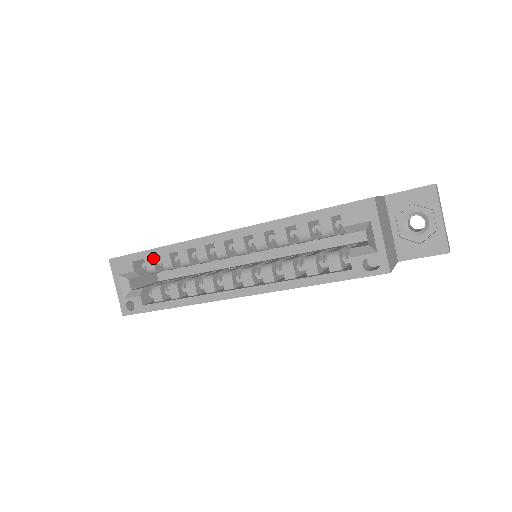
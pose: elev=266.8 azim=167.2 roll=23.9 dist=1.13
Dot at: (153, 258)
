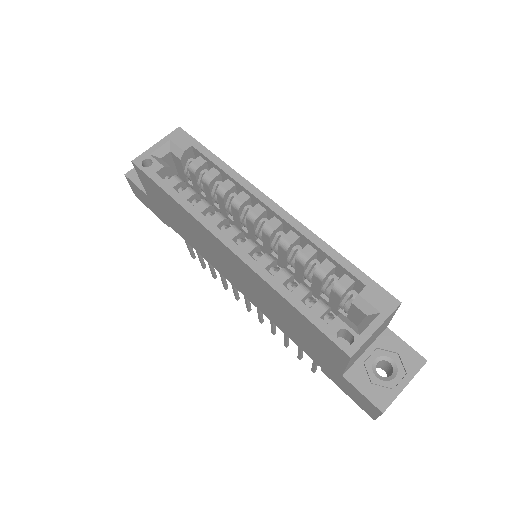
Dot at: (206, 163)
